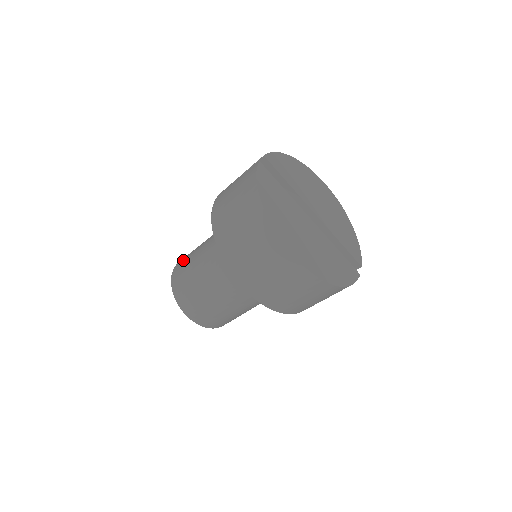
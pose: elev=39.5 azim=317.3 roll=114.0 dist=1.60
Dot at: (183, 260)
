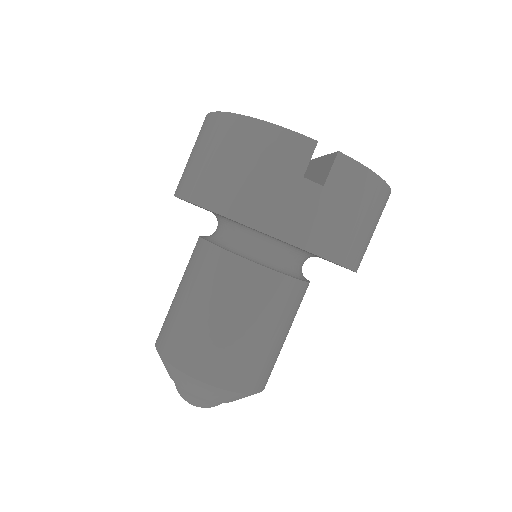
Dot at: occluded
